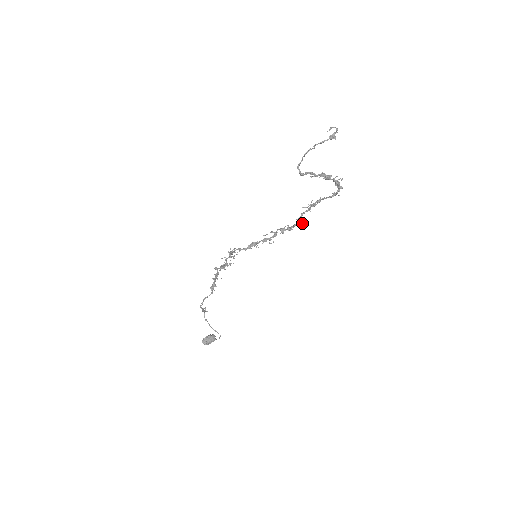
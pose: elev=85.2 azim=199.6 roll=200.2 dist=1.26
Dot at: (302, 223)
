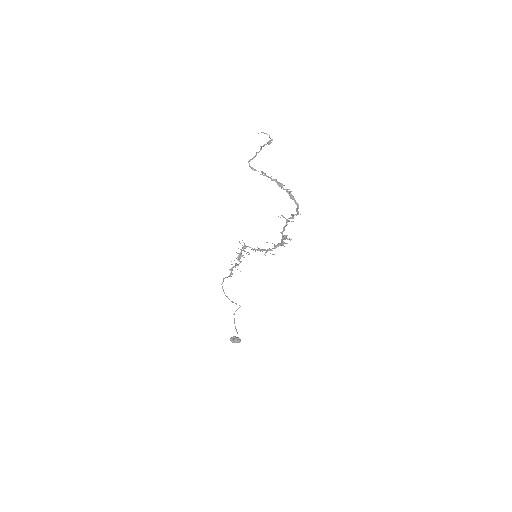
Dot at: (285, 238)
